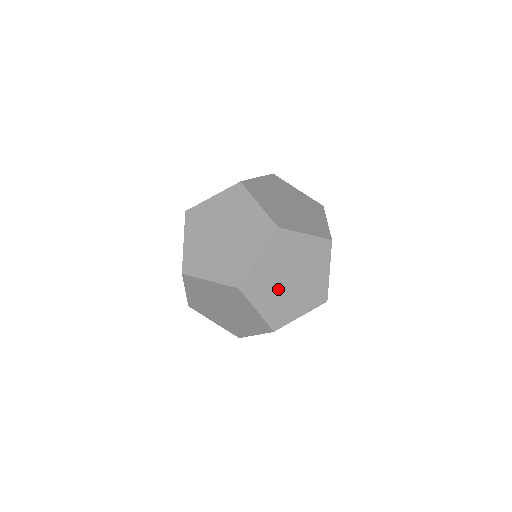
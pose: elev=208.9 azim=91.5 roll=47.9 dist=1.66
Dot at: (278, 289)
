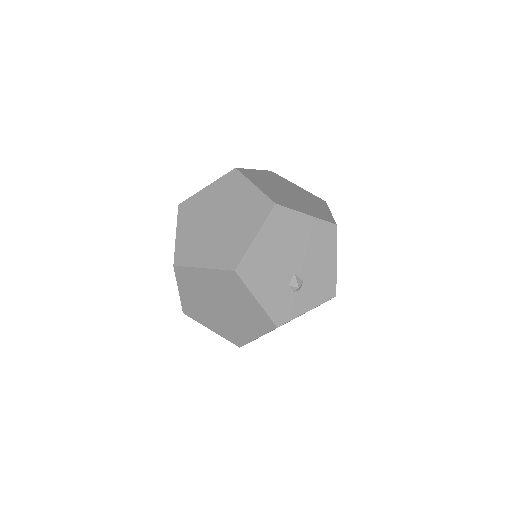
Dot at: (276, 189)
